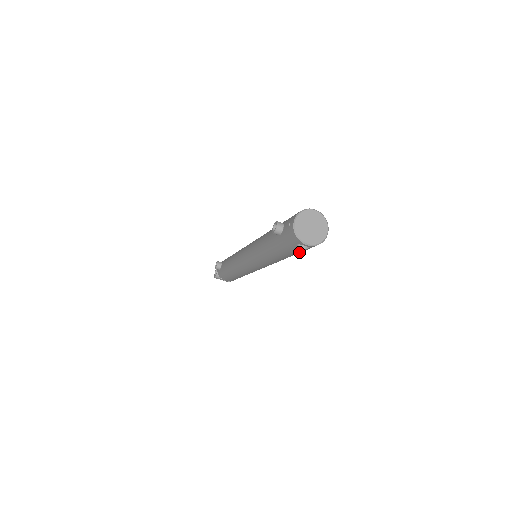
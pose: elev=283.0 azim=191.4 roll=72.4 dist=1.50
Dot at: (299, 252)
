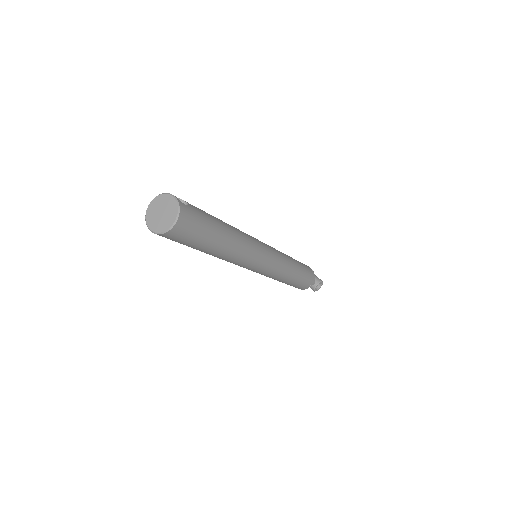
Dot at: (183, 244)
